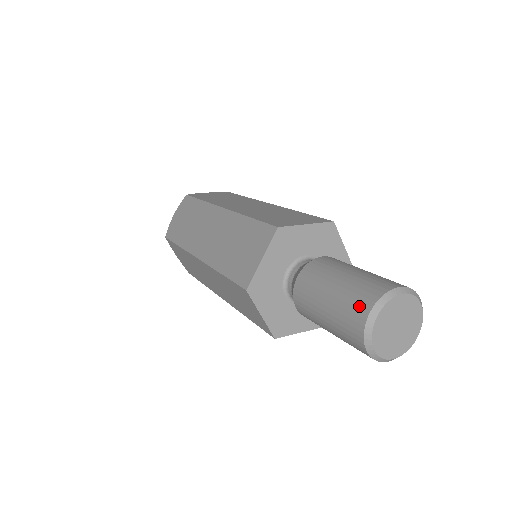
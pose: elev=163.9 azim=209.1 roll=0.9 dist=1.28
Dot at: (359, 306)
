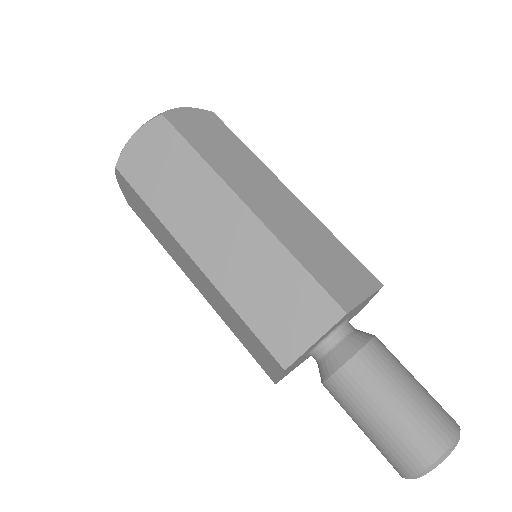
Dot at: (421, 451)
